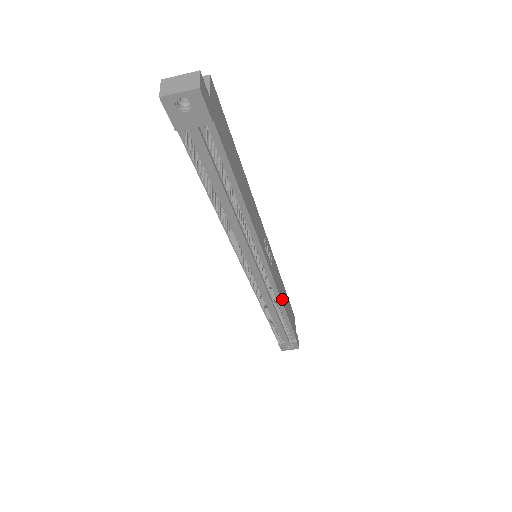
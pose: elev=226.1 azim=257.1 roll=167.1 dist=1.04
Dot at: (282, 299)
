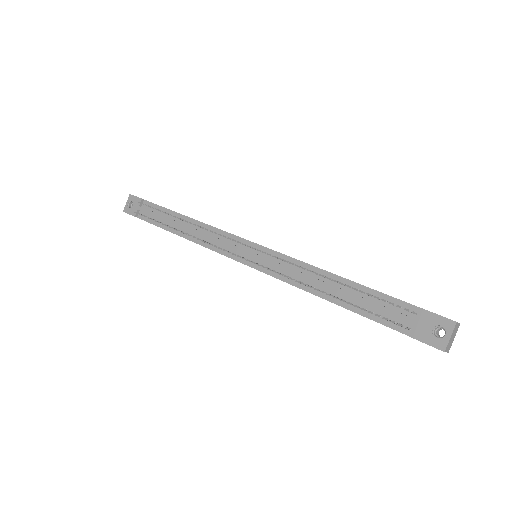
Dot at: (316, 267)
